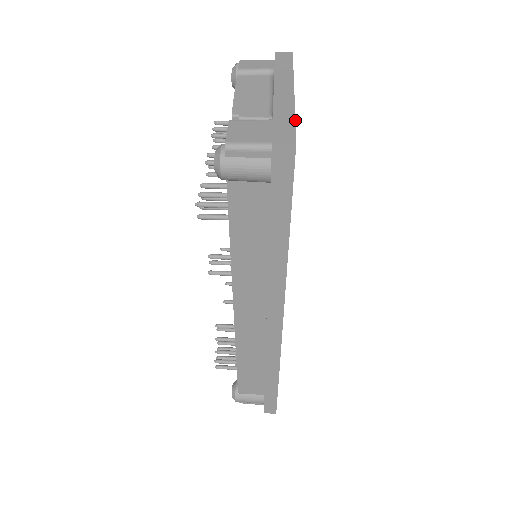
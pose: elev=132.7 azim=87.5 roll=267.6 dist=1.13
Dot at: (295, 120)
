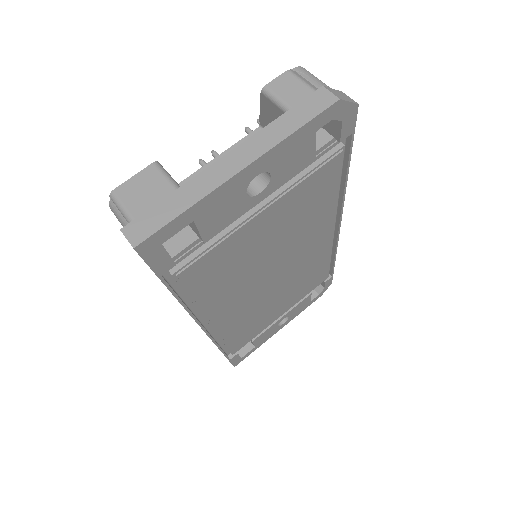
Dot at: (177, 216)
